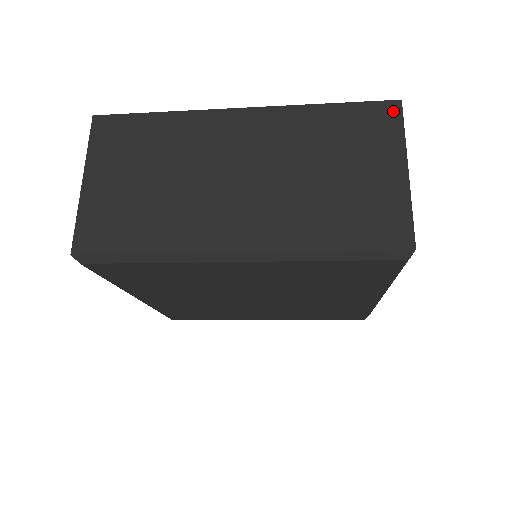
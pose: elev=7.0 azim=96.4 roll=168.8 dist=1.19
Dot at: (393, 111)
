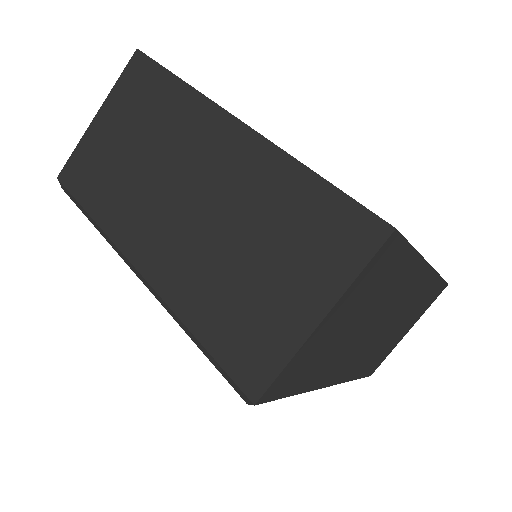
Dot at: (372, 236)
